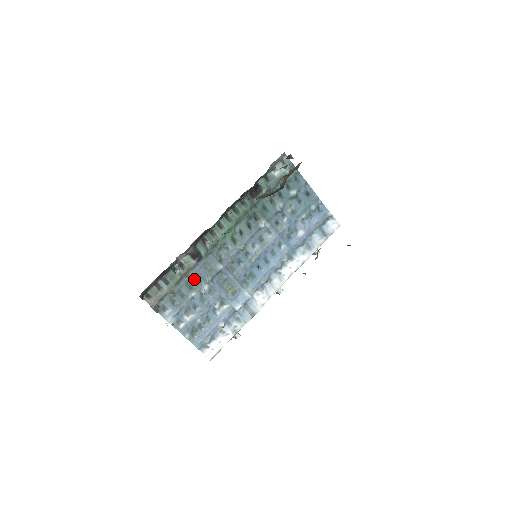
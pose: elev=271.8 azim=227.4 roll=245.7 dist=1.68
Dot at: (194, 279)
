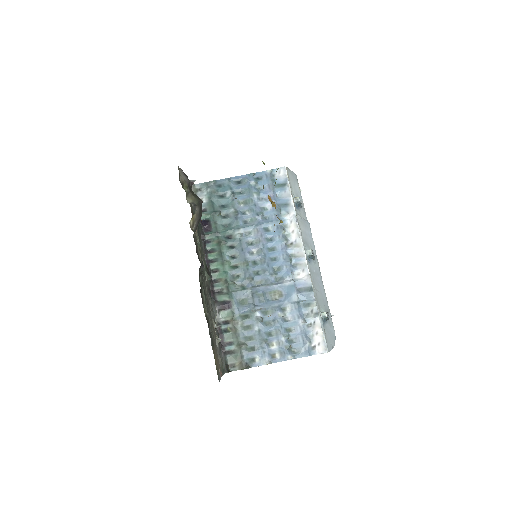
Dot at: (244, 320)
